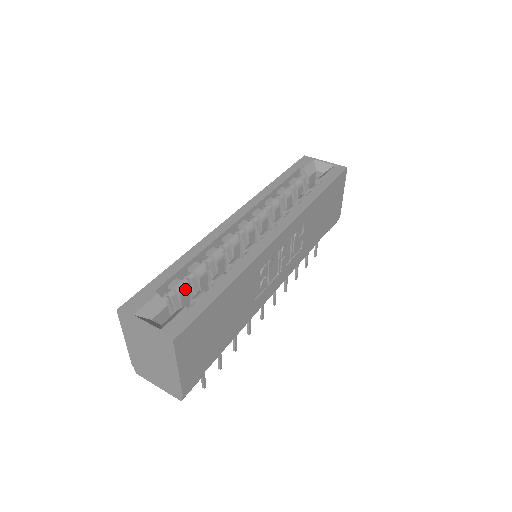
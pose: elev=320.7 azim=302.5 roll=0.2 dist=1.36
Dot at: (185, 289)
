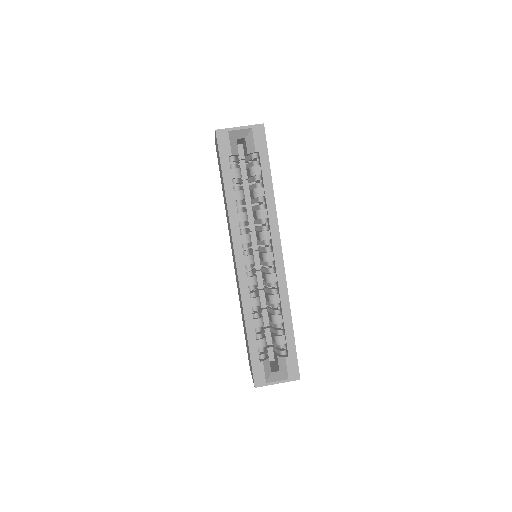
Dot at: (265, 340)
